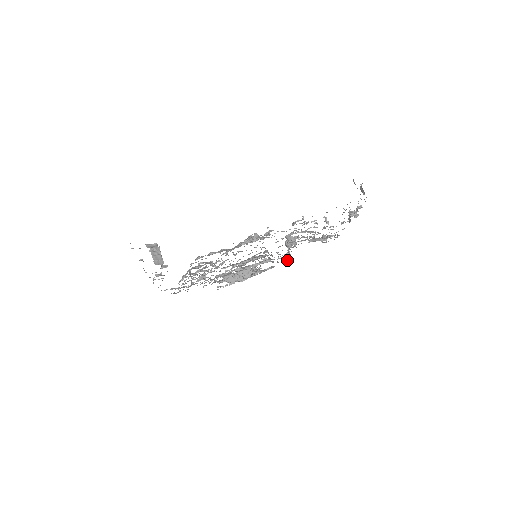
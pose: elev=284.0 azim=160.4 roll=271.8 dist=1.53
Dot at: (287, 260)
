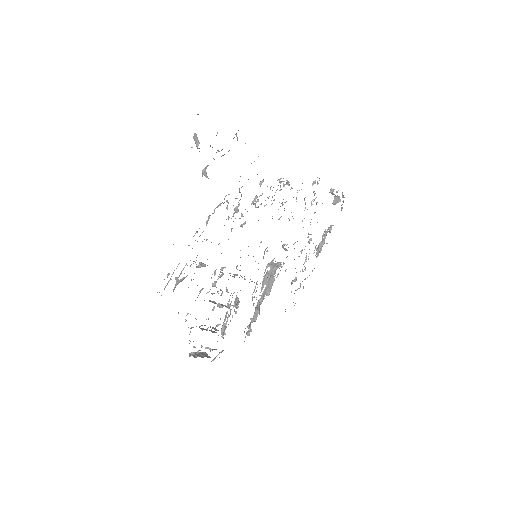
Dot at: occluded
